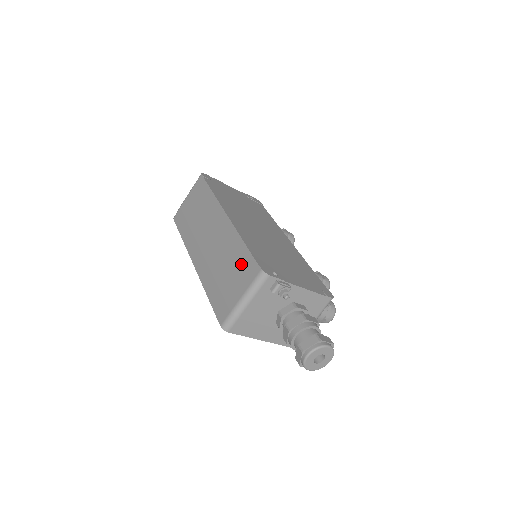
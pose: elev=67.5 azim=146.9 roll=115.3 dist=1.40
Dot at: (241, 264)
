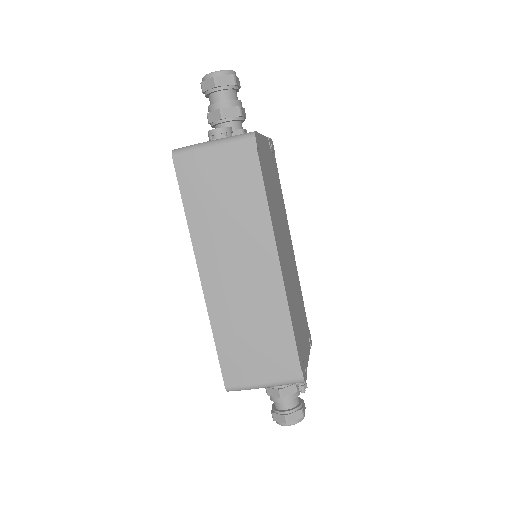
Dot at: (279, 349)
